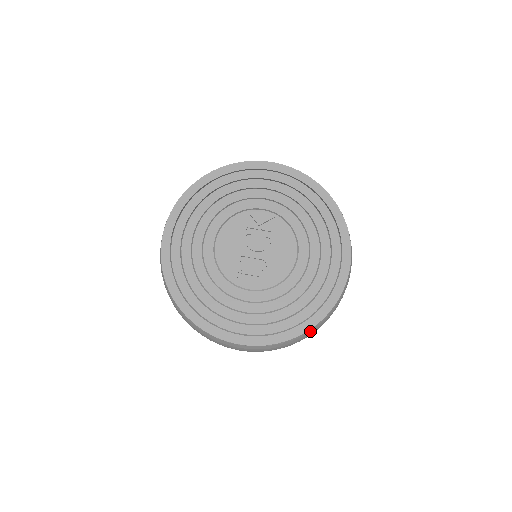
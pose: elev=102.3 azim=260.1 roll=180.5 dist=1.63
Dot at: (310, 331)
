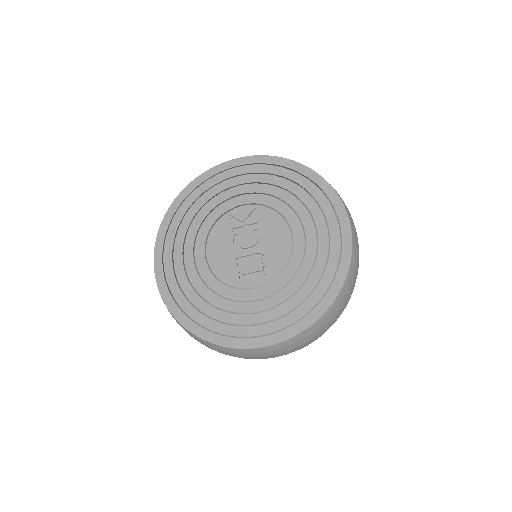
Dot at: (335, 304)
